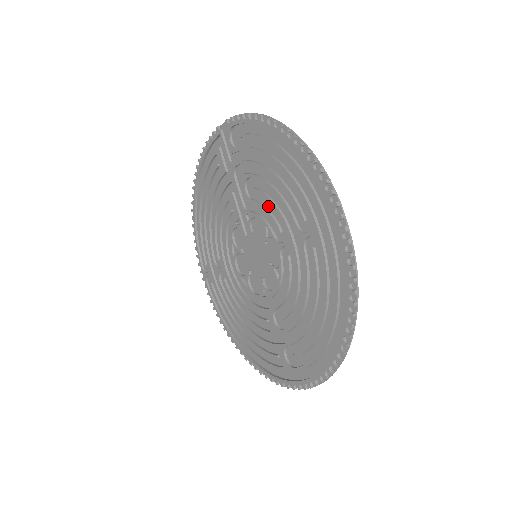
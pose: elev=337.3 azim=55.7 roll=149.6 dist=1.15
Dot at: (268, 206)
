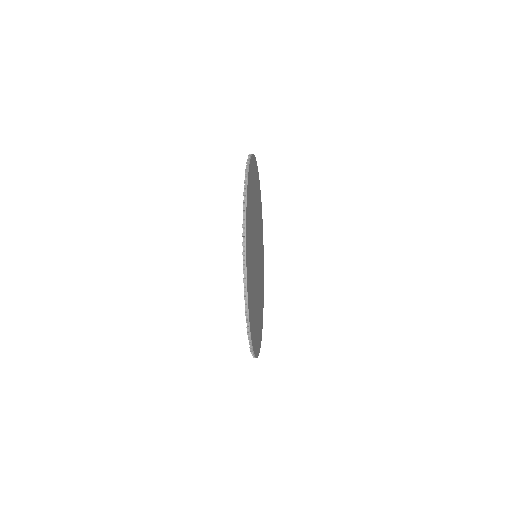
Dot at: (257, 218)
